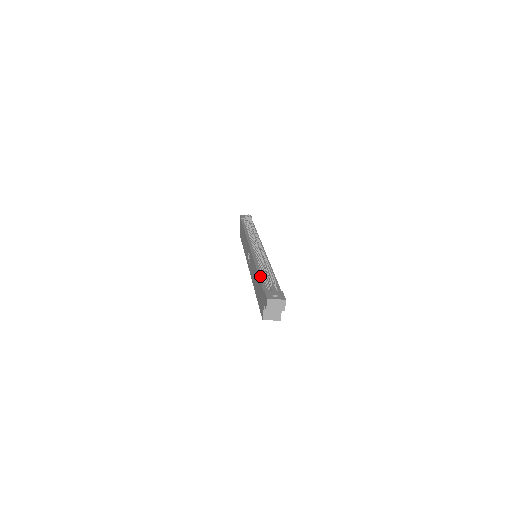
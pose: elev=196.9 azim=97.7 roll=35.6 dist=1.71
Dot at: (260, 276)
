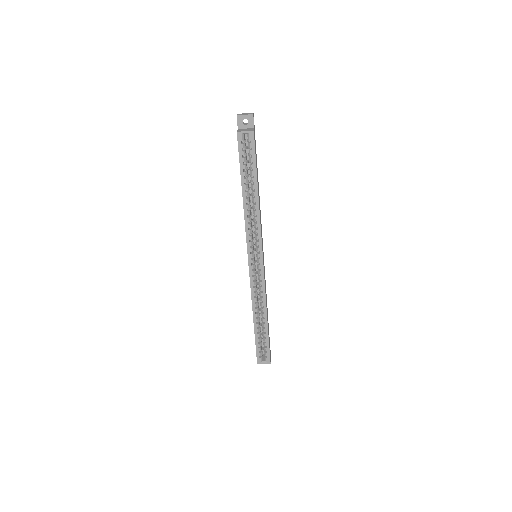
Dot at: occluded
